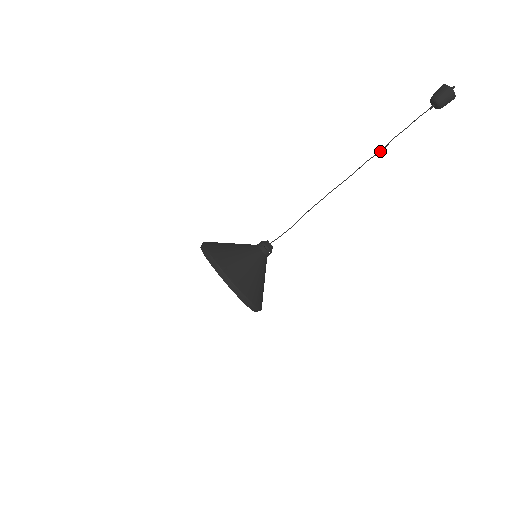
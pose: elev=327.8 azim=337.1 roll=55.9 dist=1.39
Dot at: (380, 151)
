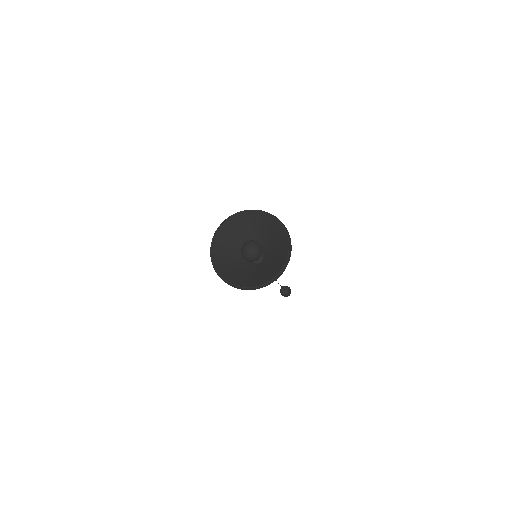
Dot at: occluded
